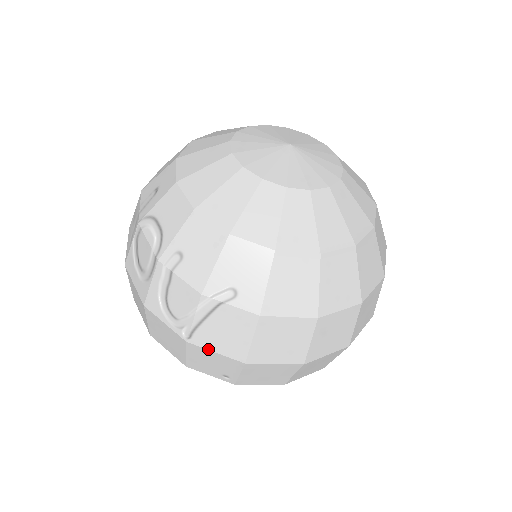
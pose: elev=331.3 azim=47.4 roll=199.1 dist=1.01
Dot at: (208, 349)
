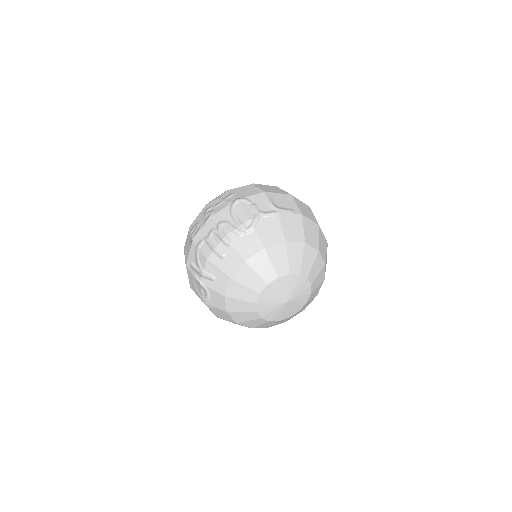
Dot at: occluded
